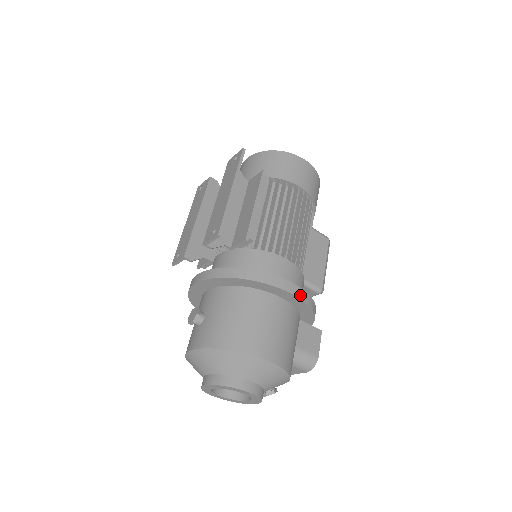
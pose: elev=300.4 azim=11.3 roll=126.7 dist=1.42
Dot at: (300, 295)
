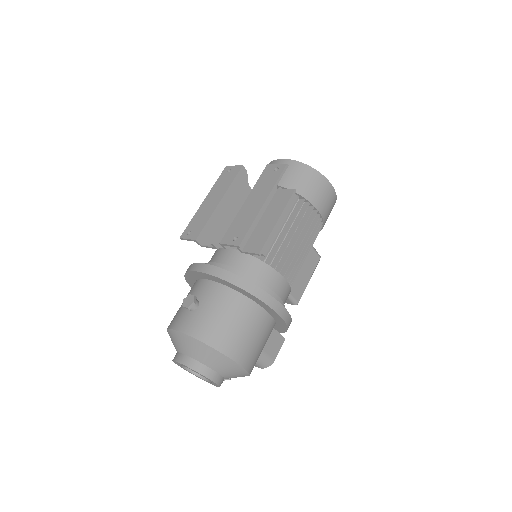
Dot at: (285, 317)
